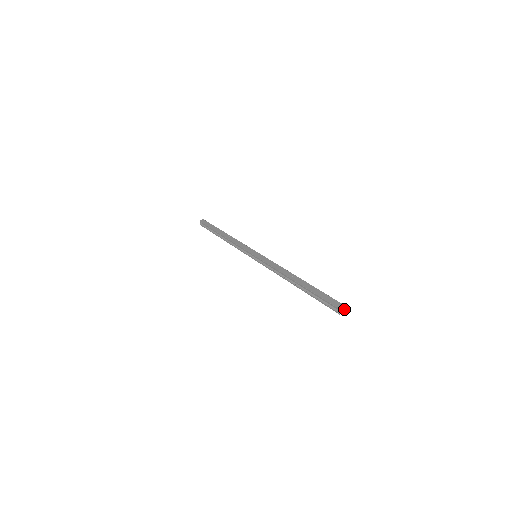
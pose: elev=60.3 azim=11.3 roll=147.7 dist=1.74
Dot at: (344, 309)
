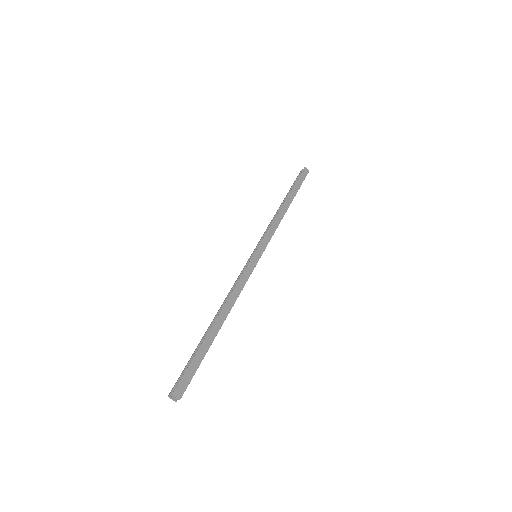
Dot at: occluded
